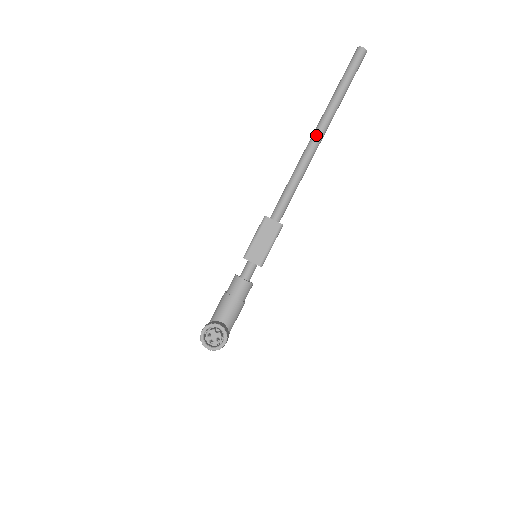
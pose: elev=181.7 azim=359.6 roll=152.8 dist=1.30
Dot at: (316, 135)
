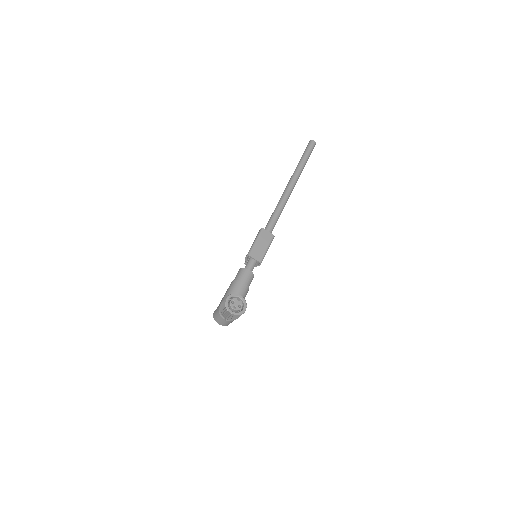
Dot at: (291, 183)
